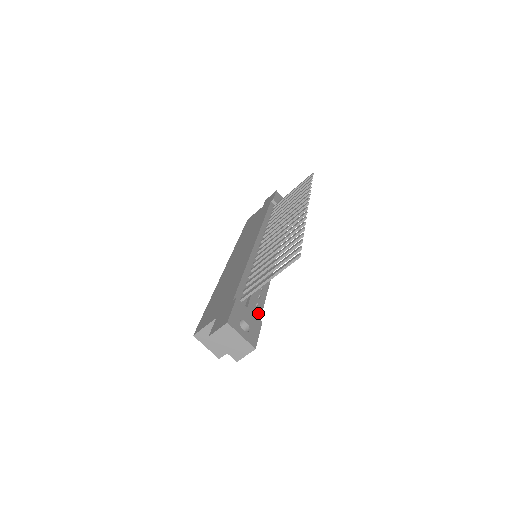
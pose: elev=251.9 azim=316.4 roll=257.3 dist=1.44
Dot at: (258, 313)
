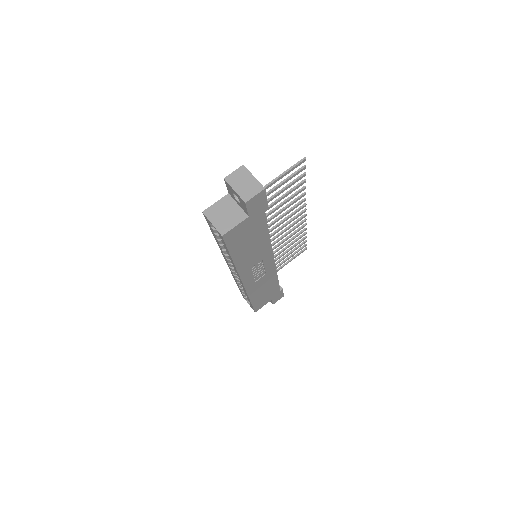
Dot at: occluded
